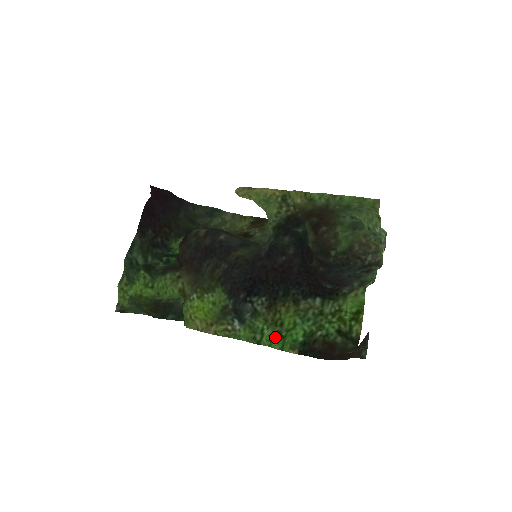
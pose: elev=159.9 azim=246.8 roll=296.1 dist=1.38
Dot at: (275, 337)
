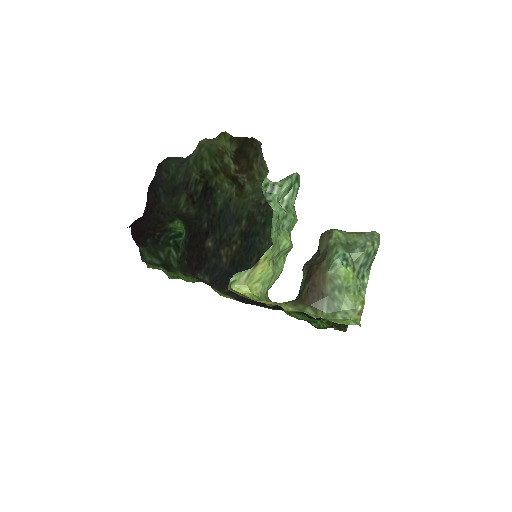
Dot at: (284, 311)
